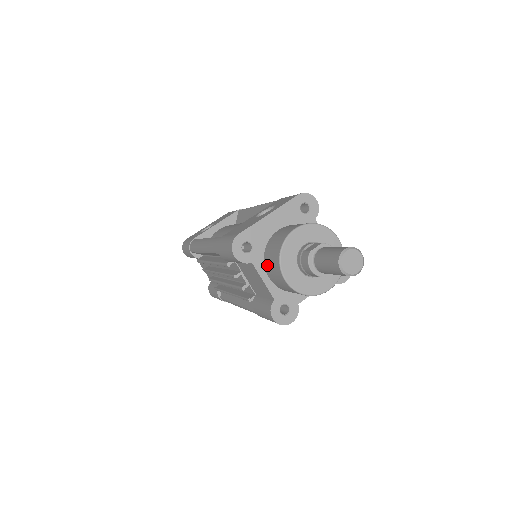
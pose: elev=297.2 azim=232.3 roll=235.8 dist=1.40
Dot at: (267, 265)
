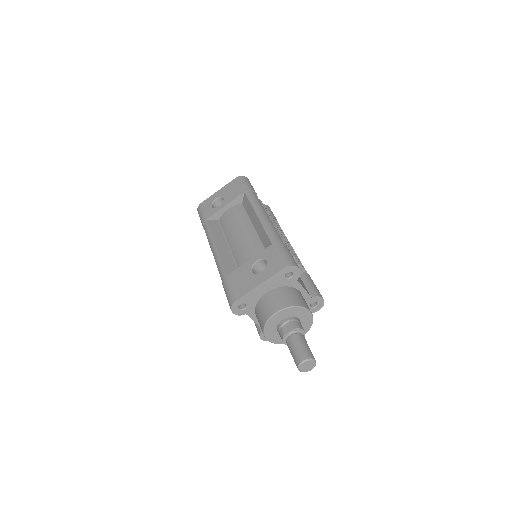
Dot at: (257, 318)
